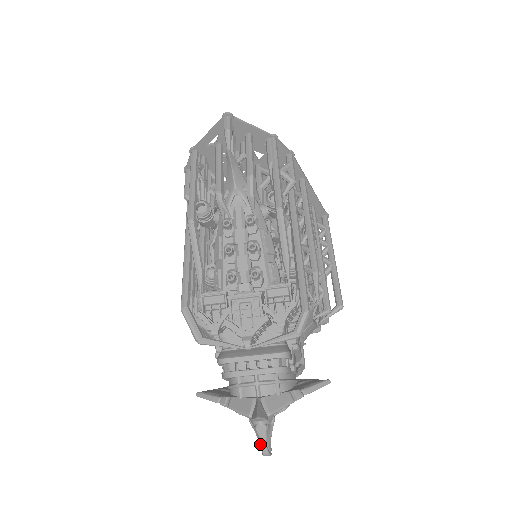
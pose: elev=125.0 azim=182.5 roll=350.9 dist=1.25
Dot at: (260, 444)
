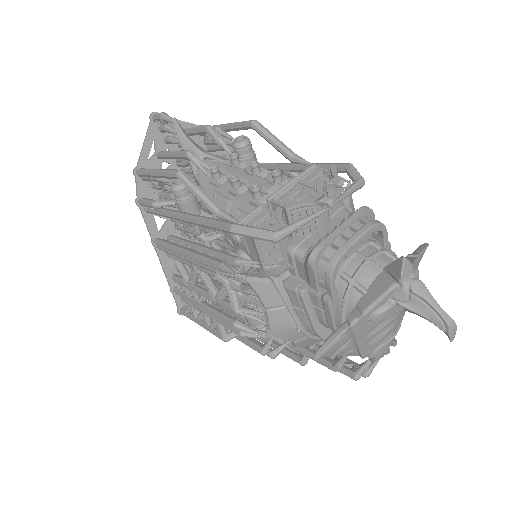
Dot at: (434, 319)
